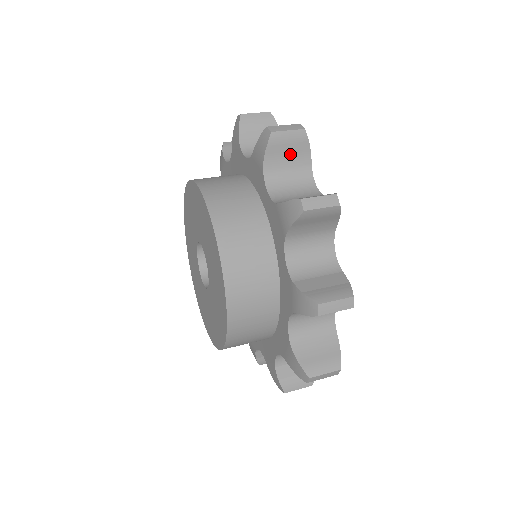
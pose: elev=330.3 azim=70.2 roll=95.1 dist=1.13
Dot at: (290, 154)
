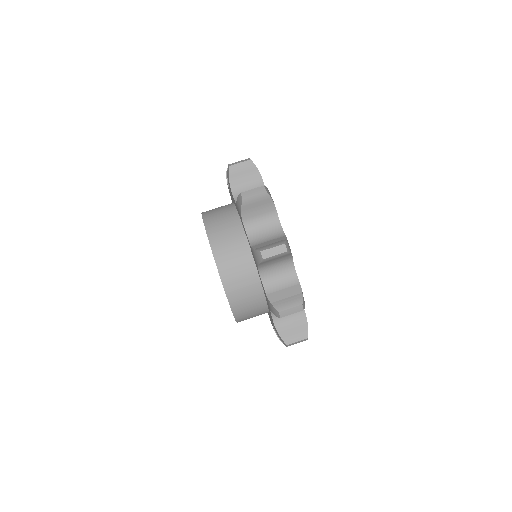
Dot at: (259, 207)
